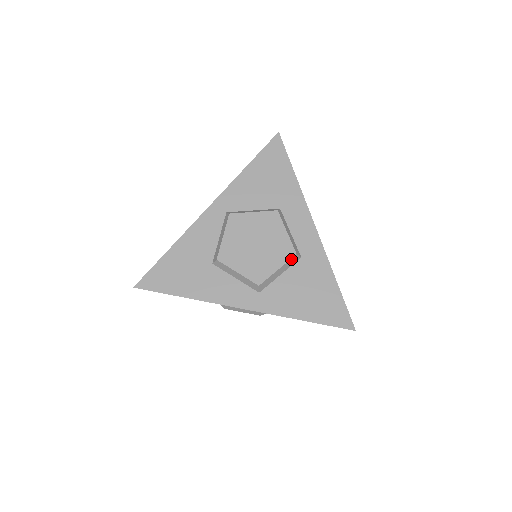
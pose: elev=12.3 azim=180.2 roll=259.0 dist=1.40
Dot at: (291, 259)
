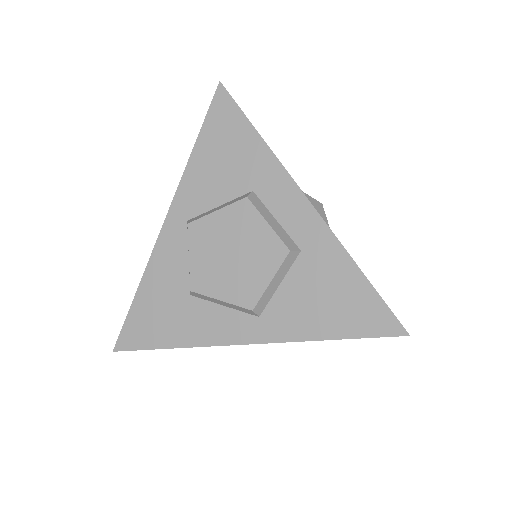
Dot at: (285, 260)
